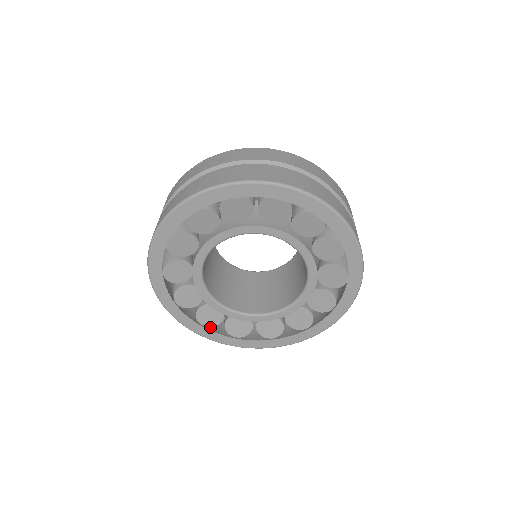
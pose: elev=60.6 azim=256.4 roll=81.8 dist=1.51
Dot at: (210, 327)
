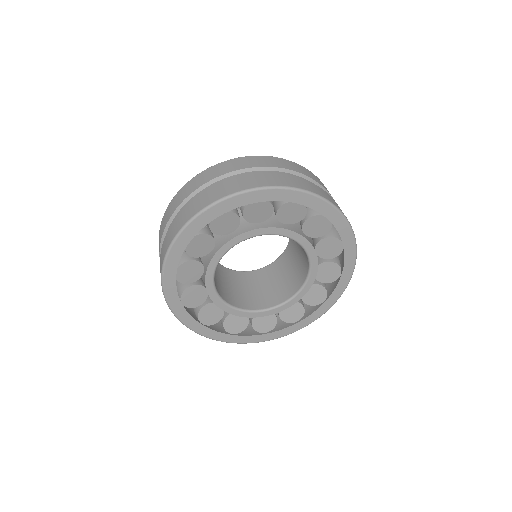
Dot at: (208, 326)
